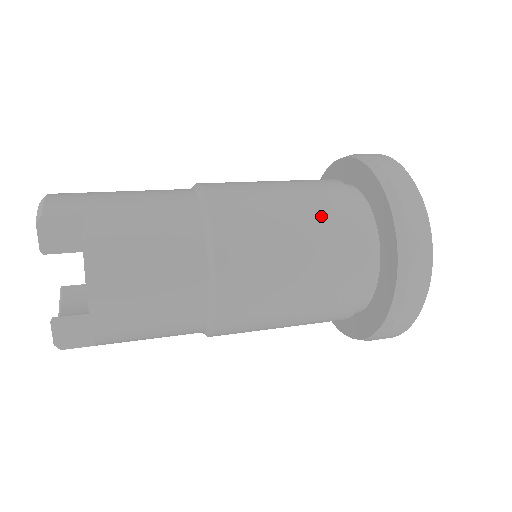
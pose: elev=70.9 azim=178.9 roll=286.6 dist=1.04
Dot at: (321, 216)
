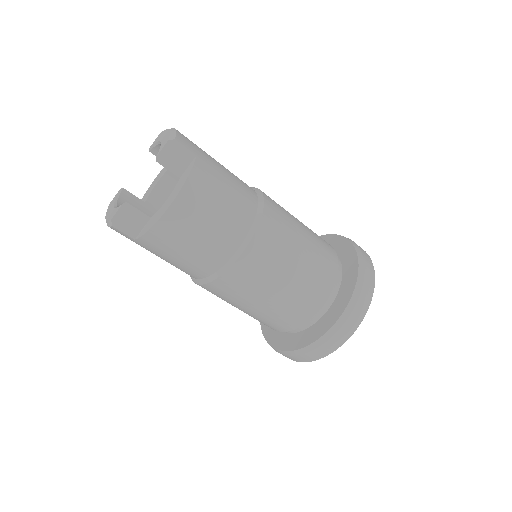
Dot at: (318, 256)
